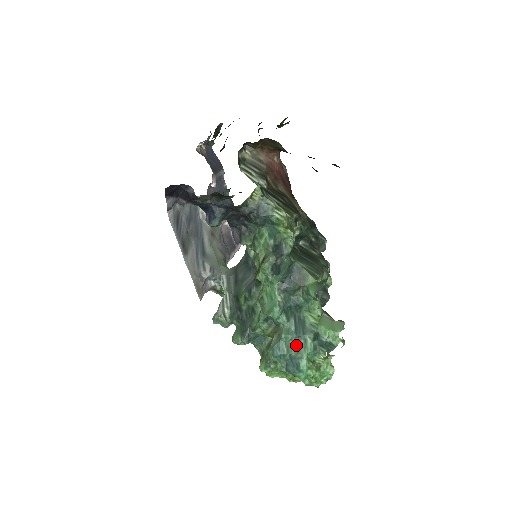
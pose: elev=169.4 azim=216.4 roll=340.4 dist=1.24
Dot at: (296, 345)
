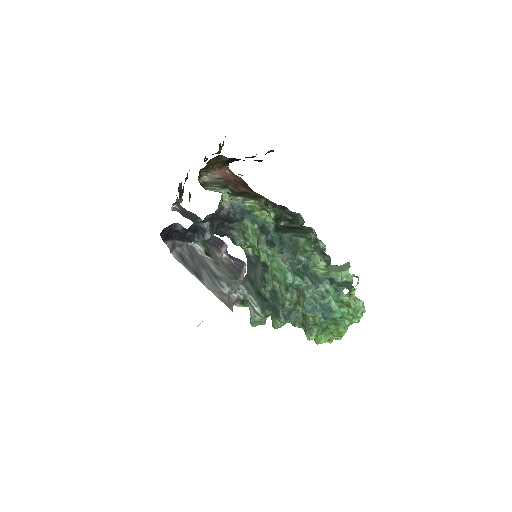
Dot at: (320, 295)
